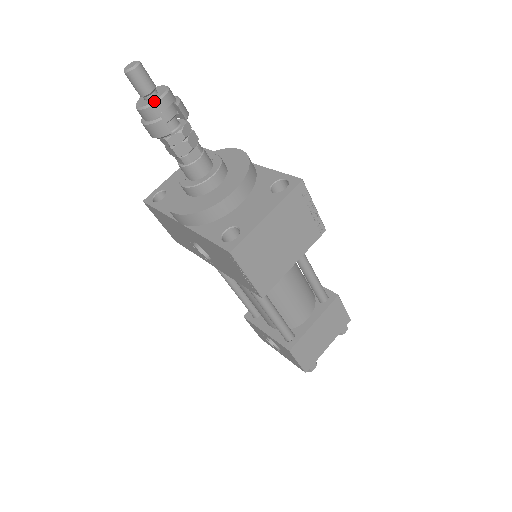
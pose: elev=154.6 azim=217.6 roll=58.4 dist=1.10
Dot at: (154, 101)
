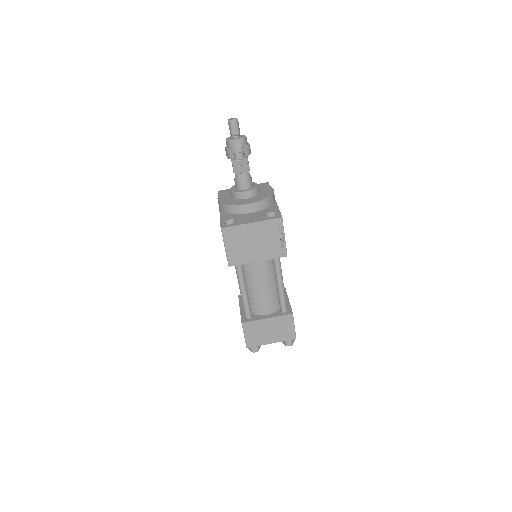
Dot at: (233, 140)
